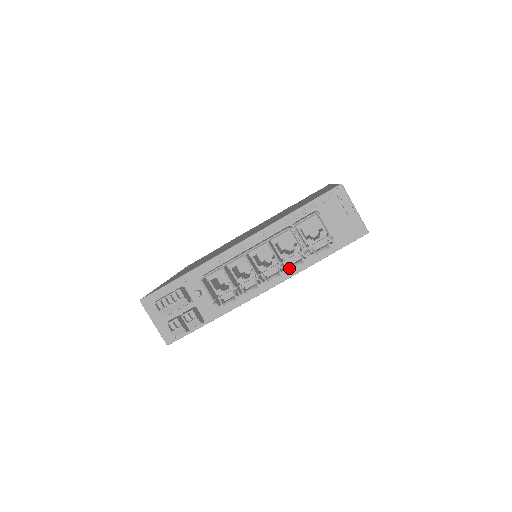
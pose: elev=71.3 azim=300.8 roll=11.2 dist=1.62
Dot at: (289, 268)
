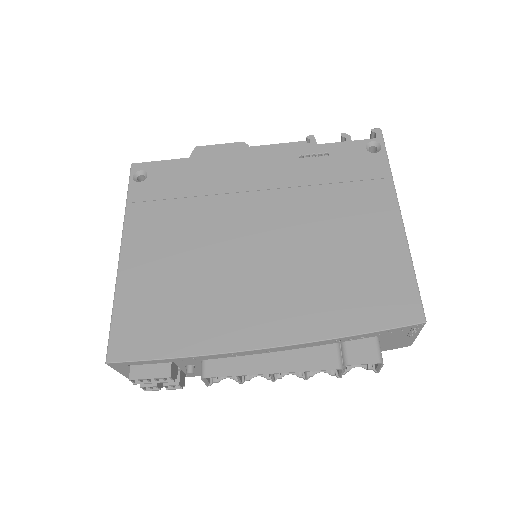
Dot at: (312, 376)
